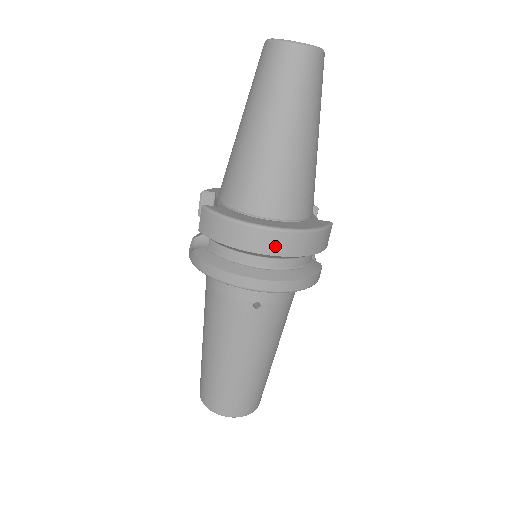
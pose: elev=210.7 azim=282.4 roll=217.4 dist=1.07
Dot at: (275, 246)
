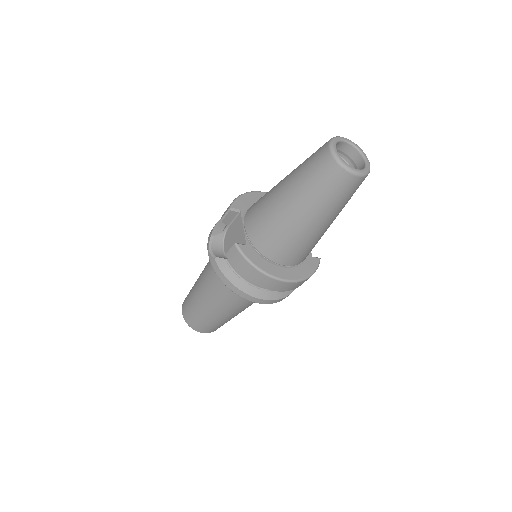
Dot at: (281, 288)
